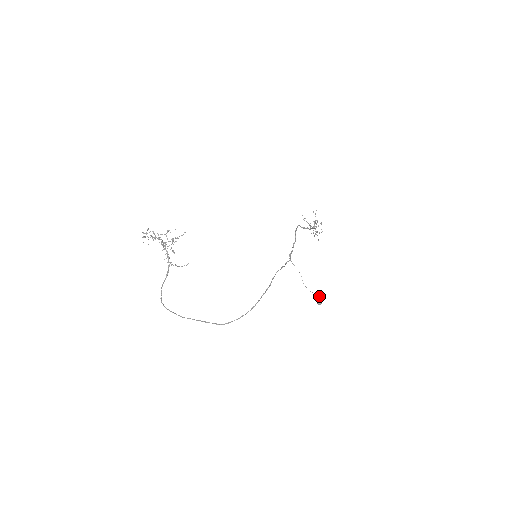
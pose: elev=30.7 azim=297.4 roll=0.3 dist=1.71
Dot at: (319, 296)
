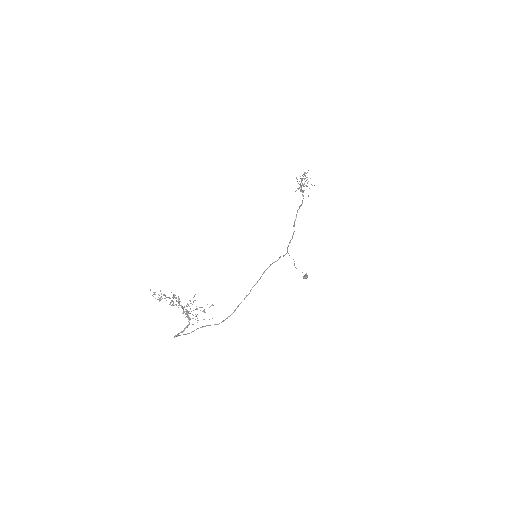
Dot at: (306, 273)
